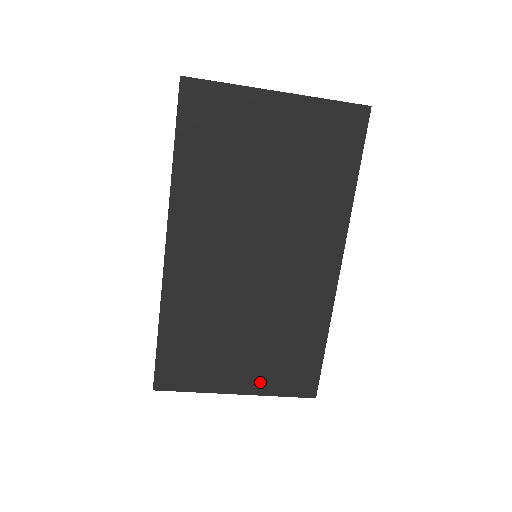
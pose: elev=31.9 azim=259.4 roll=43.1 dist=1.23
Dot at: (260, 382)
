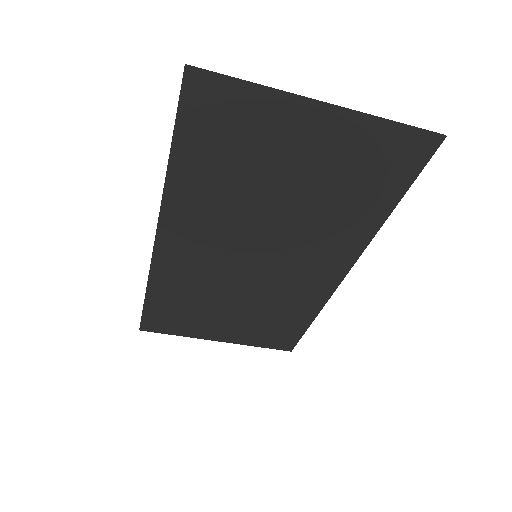
Dot at: (241, 337)
